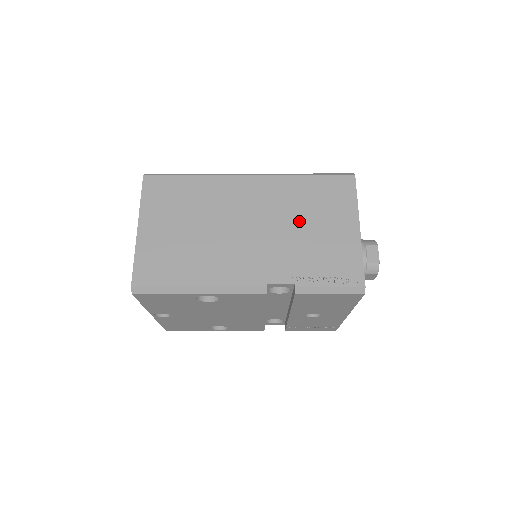
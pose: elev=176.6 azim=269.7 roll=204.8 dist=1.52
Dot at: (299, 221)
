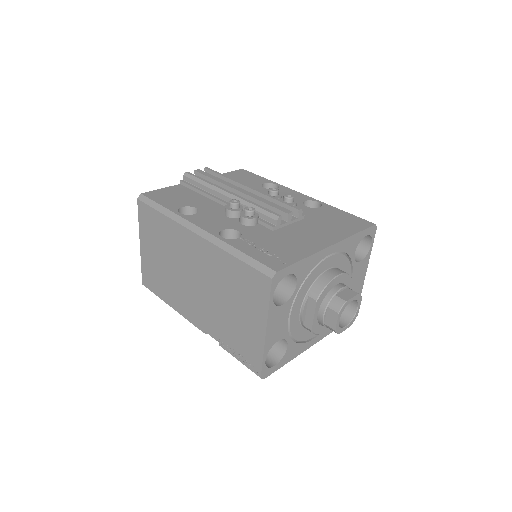
Dot at: (225, 297)
